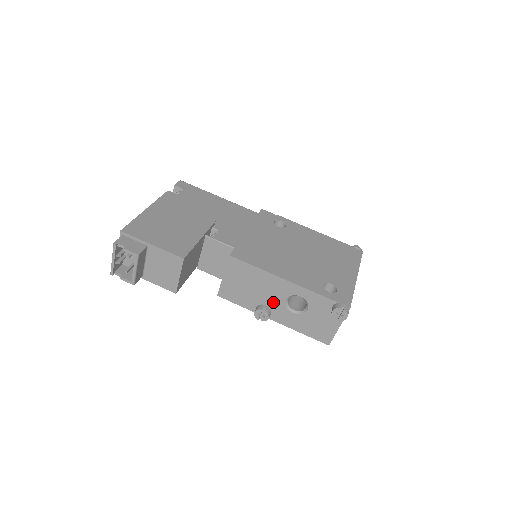
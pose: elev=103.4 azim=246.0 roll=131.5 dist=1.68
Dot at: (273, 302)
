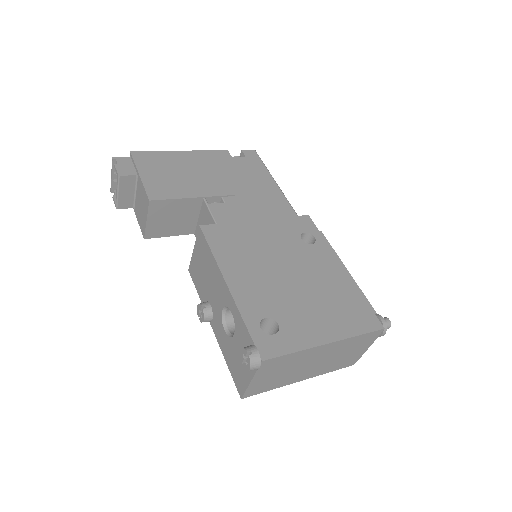
Dot at: (215, 305)
